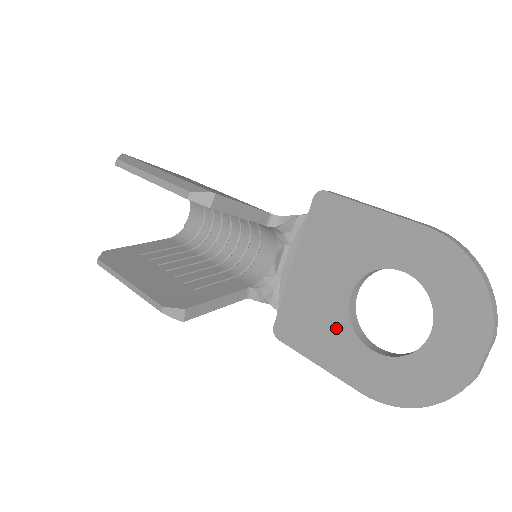
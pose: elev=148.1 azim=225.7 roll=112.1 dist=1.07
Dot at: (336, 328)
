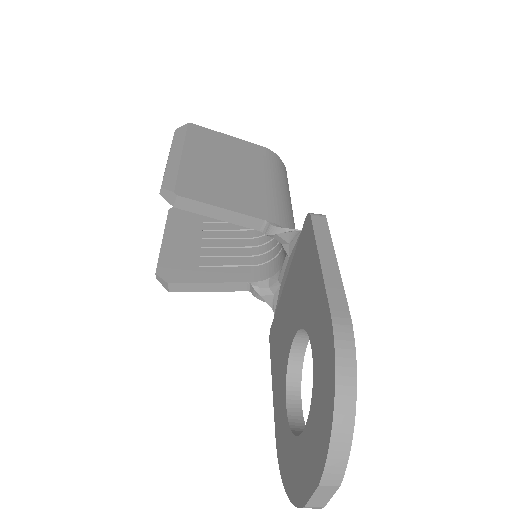
Dot at: (283, 363)
